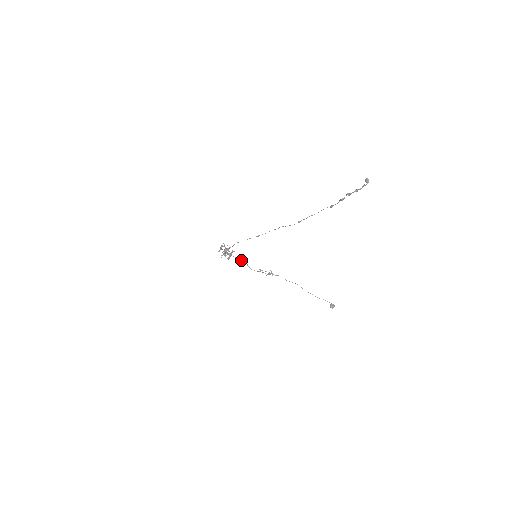
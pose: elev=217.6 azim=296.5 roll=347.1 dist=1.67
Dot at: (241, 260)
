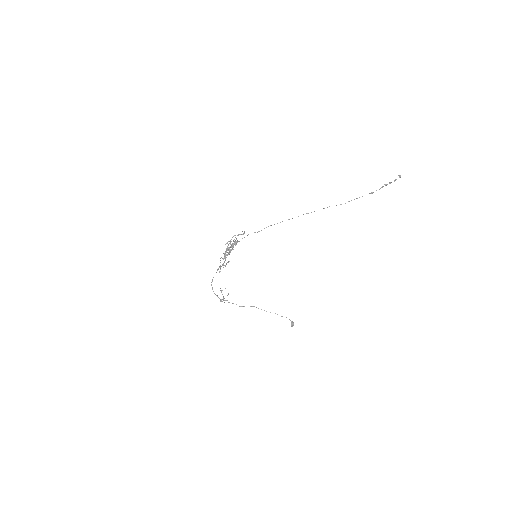
Dot at: occluded
